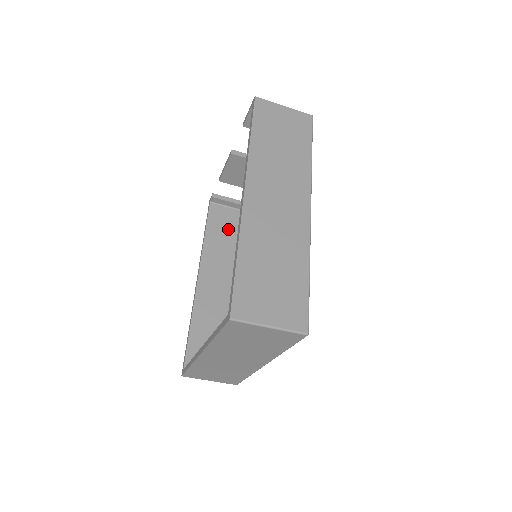
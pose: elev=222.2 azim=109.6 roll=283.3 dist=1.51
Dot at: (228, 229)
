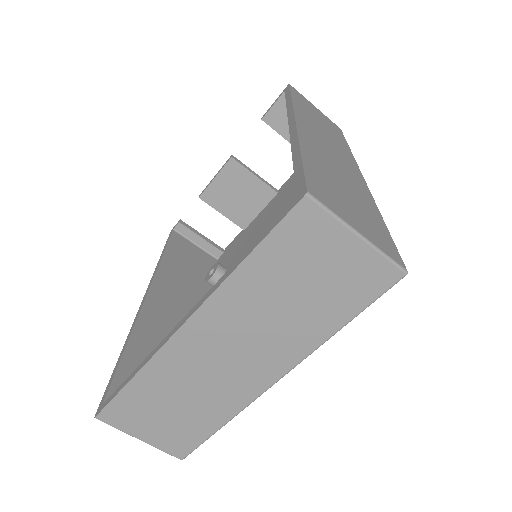
Dot at: (191, 263)
